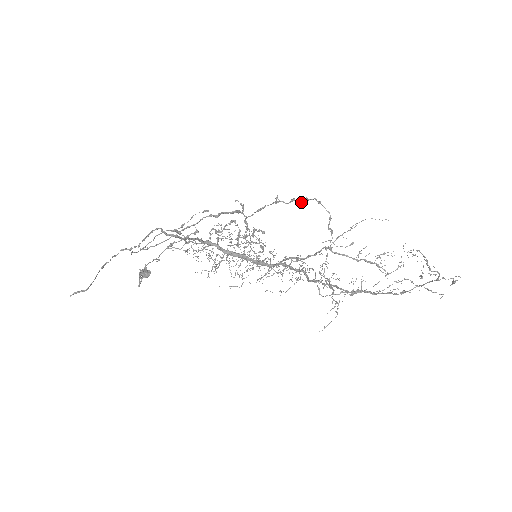
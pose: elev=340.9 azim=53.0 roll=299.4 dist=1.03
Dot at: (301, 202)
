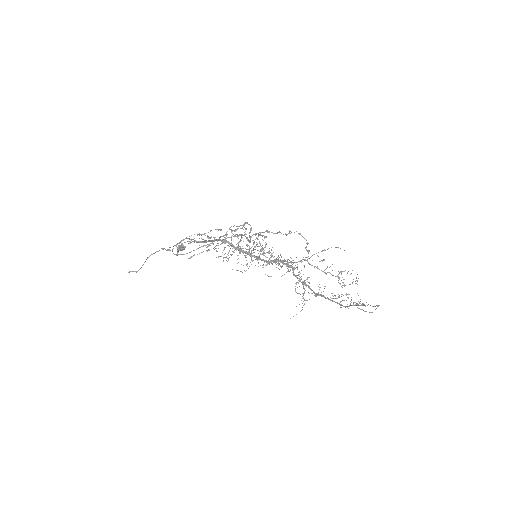
Dot at: (285, 234)
